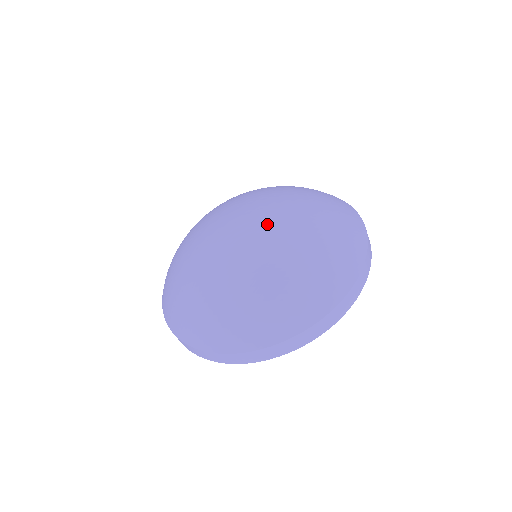
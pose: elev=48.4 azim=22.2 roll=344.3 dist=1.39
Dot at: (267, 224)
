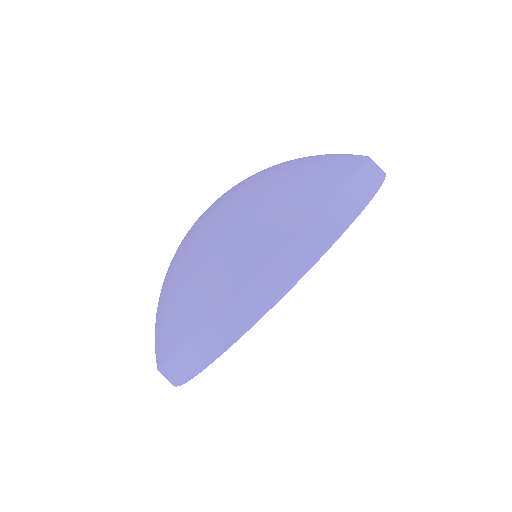
Dot at: occluded
